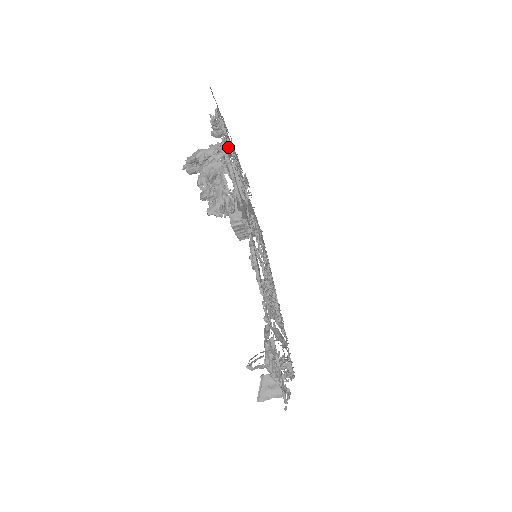
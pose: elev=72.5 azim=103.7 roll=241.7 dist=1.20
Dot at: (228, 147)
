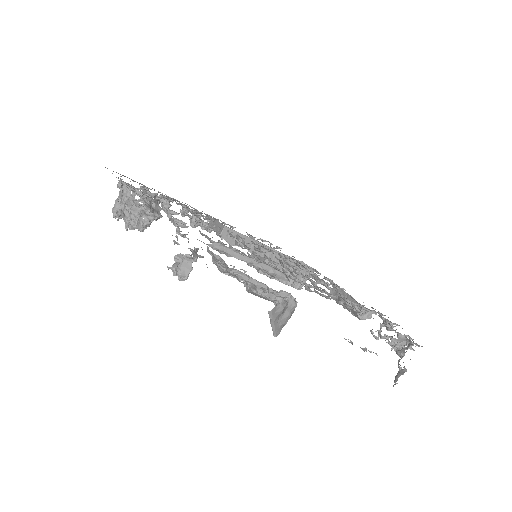
Dot at: (183, 208)
